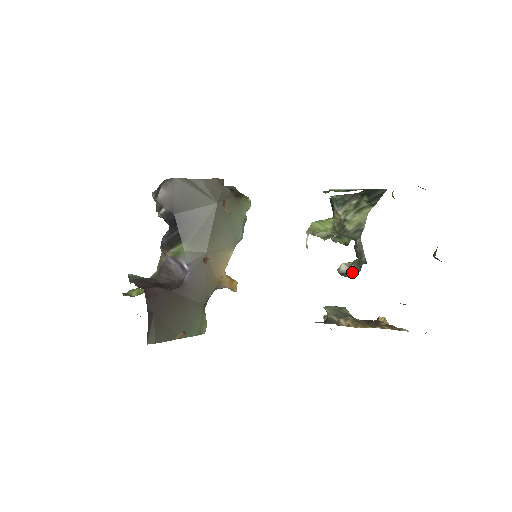
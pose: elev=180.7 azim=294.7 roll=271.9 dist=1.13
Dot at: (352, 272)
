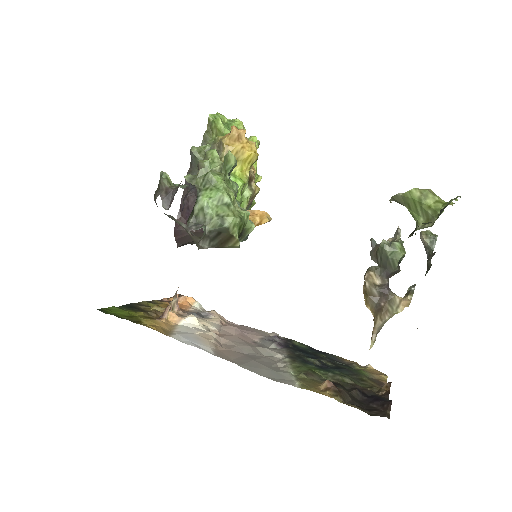
Dot at: (426, 252)
